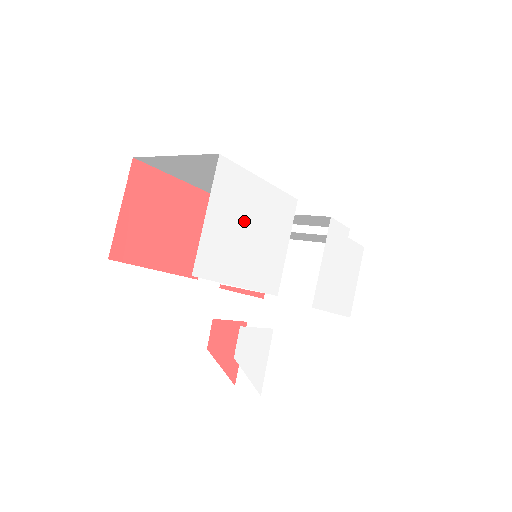
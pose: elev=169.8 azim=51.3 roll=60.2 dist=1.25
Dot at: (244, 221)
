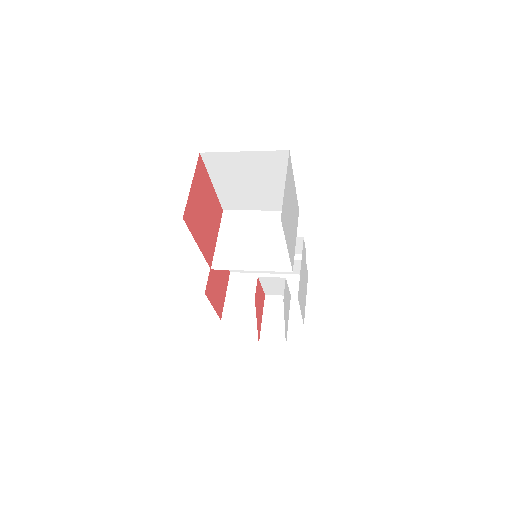
Dot at: (290, 203)
